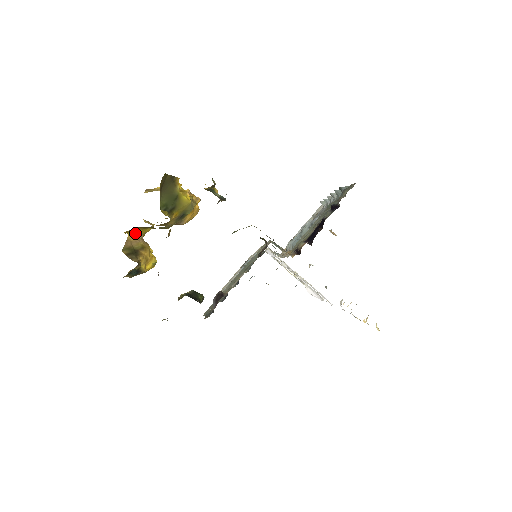
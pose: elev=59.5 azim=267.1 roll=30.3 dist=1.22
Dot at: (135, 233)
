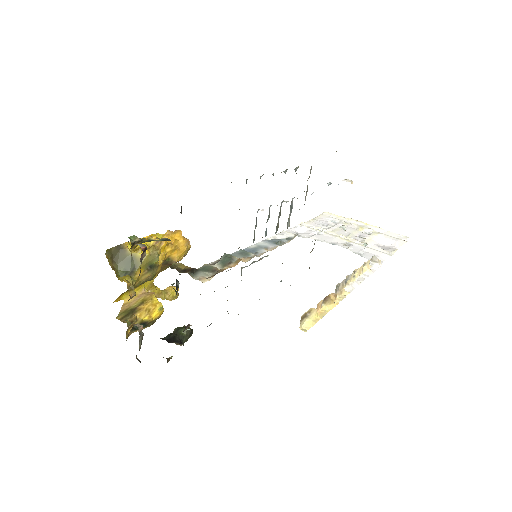
Dot at: occluded
